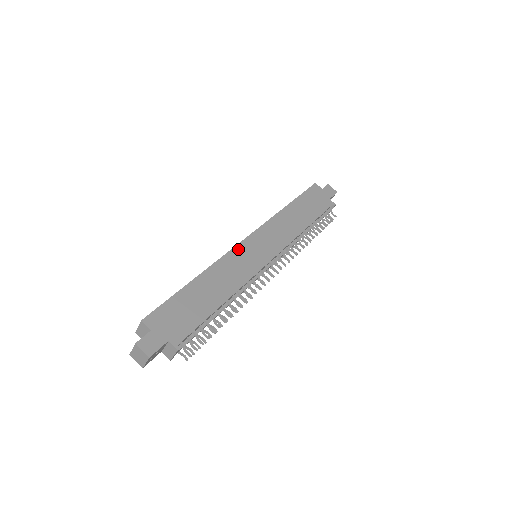
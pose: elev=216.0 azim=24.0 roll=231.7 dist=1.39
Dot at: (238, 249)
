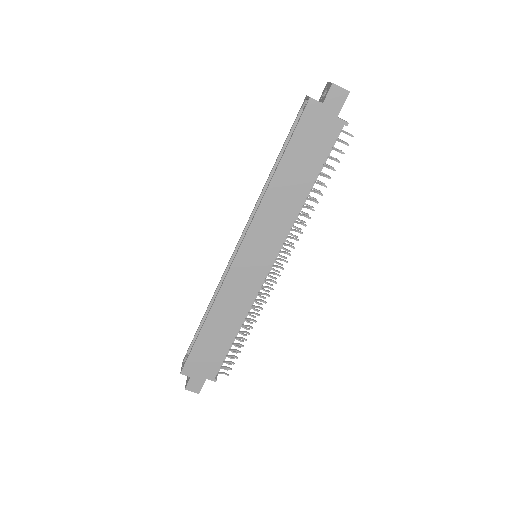
Dot at: (232, 273)
